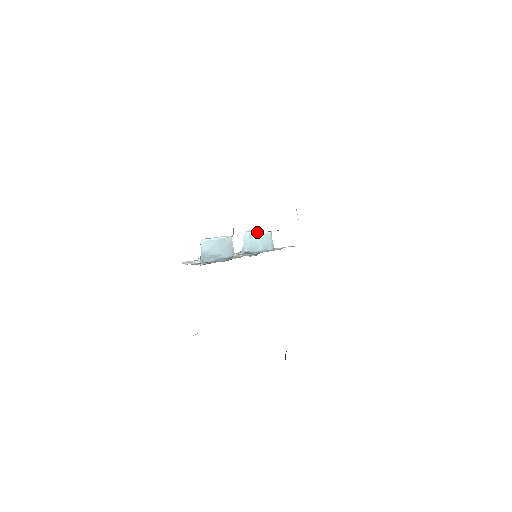
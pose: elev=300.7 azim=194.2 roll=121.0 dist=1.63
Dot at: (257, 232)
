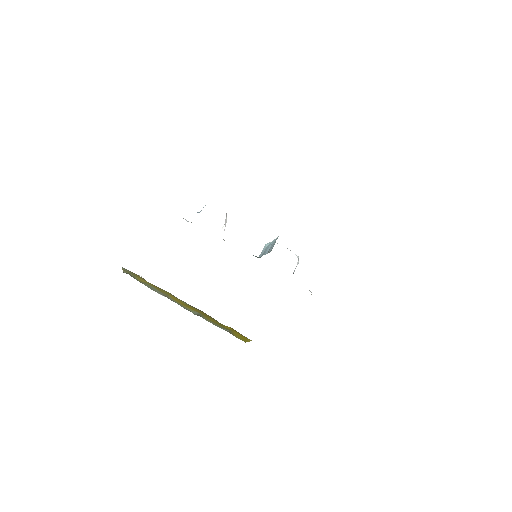
Dot at: occluded
